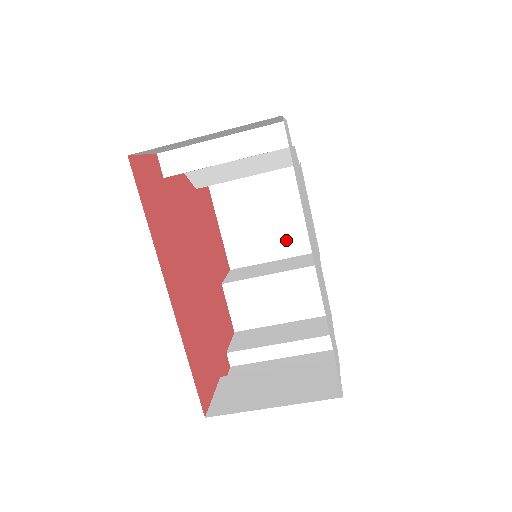
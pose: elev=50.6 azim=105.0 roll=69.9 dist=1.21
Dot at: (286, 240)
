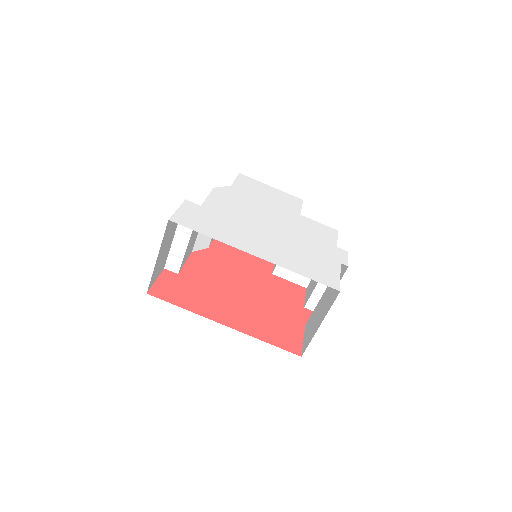
Dot at: occluded
